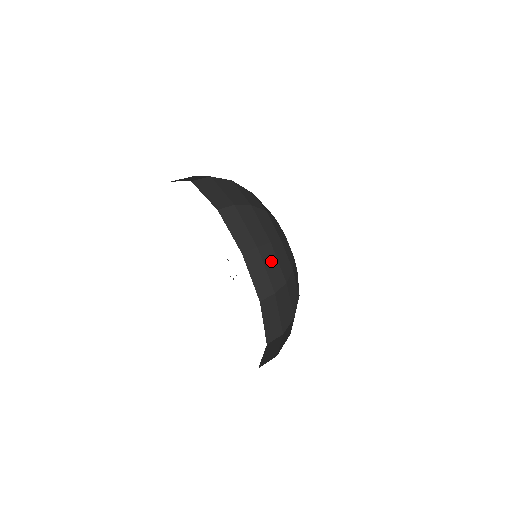
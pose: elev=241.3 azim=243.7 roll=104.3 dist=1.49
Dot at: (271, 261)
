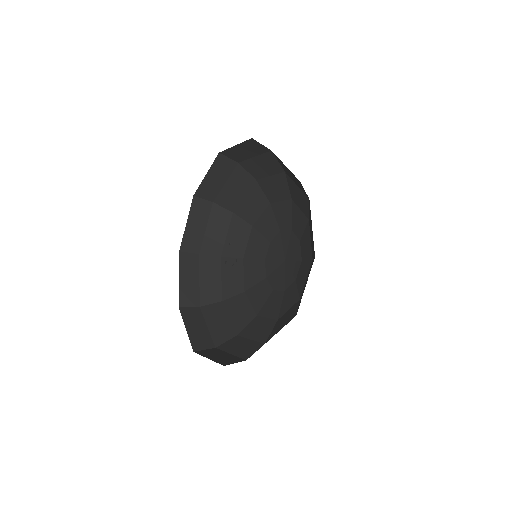
Dot at: (212, 274)
